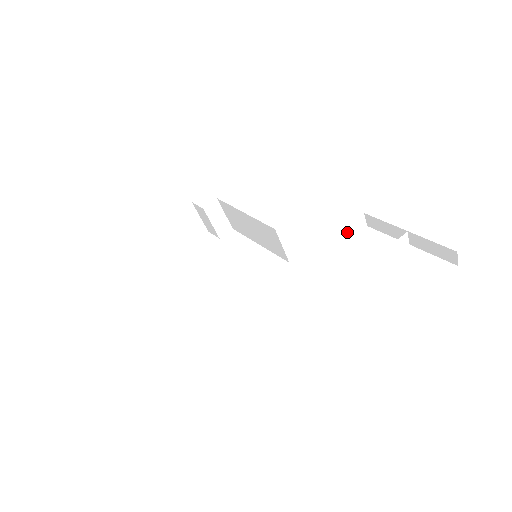
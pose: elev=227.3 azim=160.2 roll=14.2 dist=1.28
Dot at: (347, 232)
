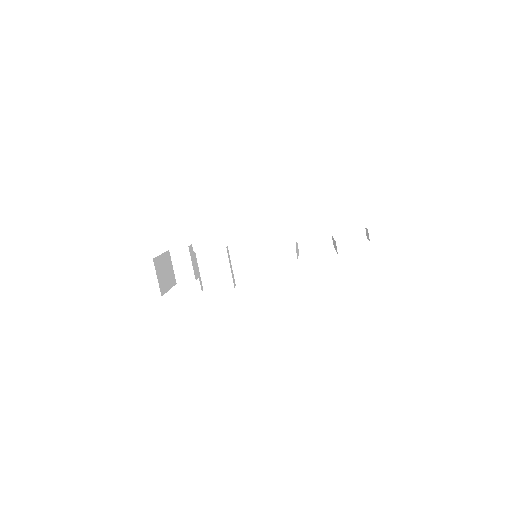
Dot at: occluded
